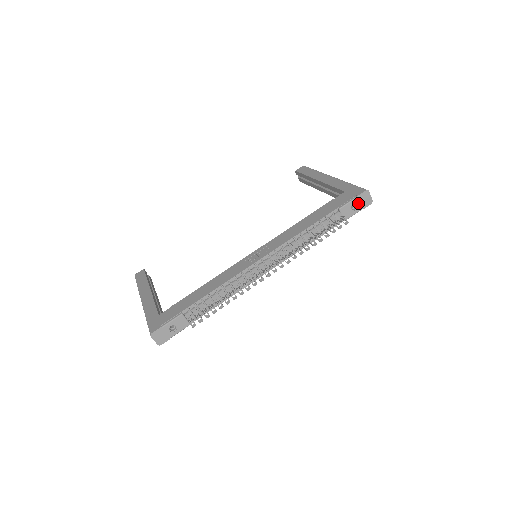
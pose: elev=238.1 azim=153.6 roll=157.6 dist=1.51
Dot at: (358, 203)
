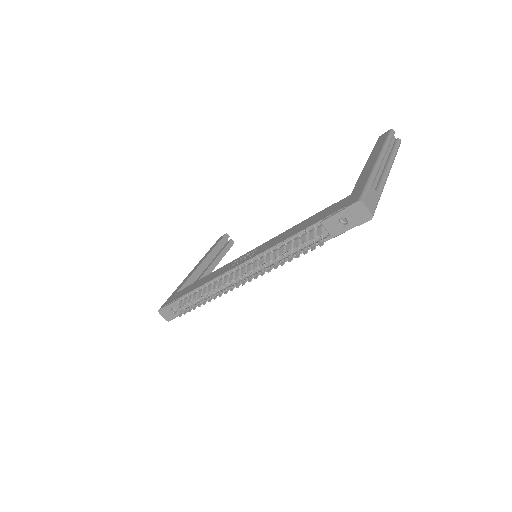
Dot at: (348, 217)
